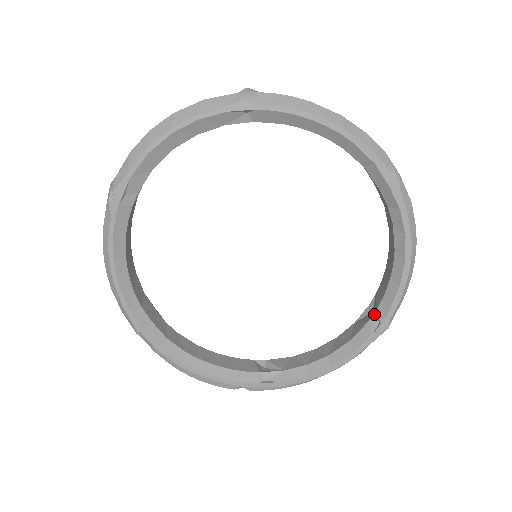
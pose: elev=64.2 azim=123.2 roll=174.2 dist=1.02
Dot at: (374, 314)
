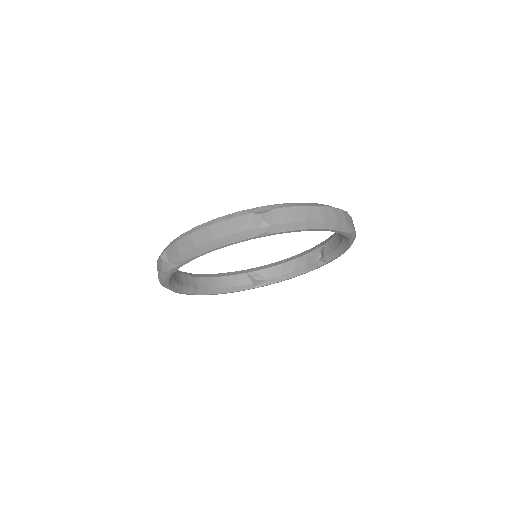
Dot at: (322, 259)
